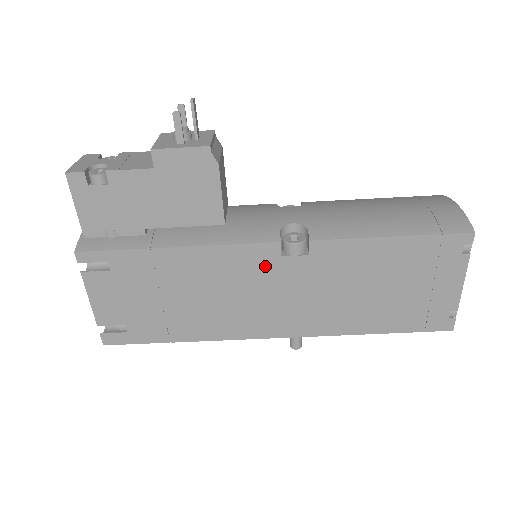
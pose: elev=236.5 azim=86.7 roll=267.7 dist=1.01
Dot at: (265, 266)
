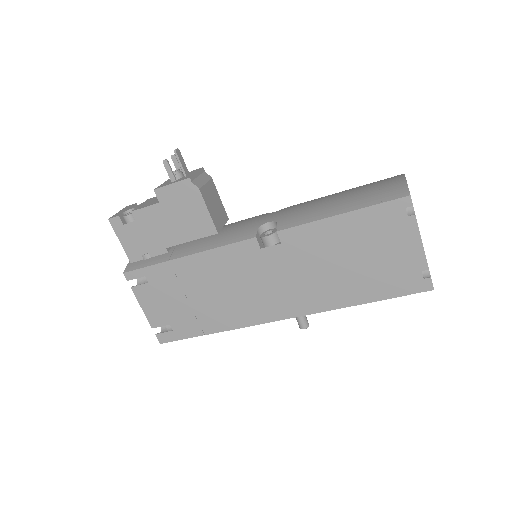
Dot at: (251, 259)
